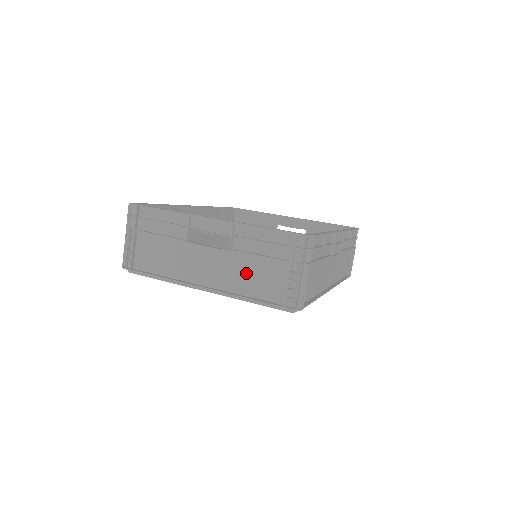
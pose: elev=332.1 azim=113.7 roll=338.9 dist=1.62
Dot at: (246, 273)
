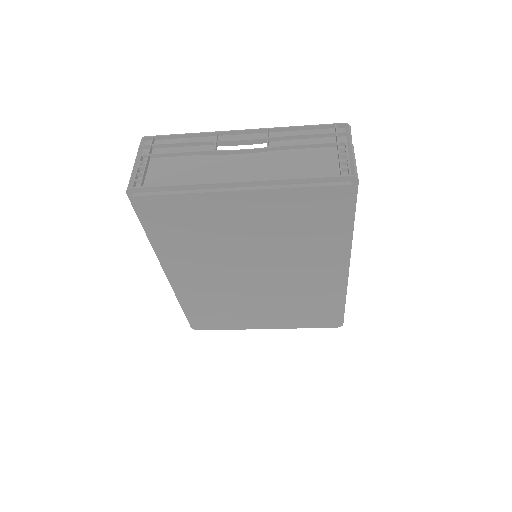
Dot at: (289, 164)
